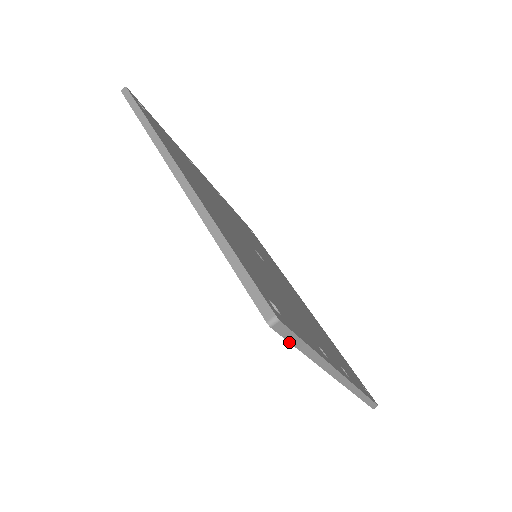
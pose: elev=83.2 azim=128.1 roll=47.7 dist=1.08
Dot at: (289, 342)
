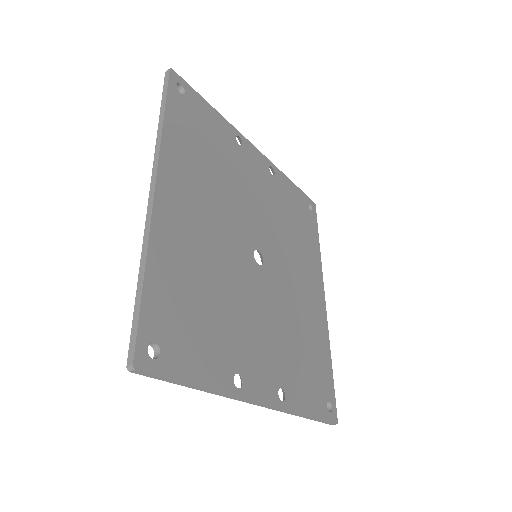
Dot at: (162, 380)
